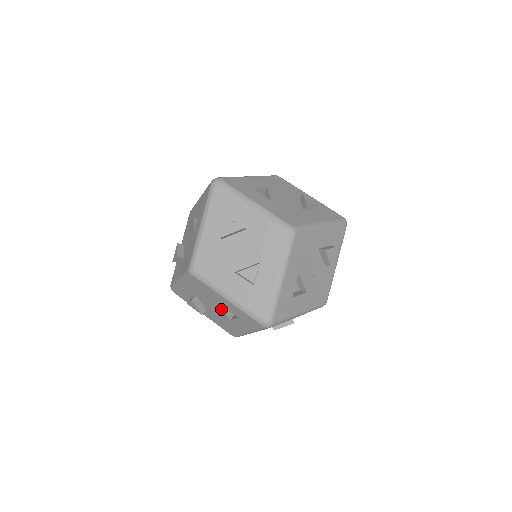
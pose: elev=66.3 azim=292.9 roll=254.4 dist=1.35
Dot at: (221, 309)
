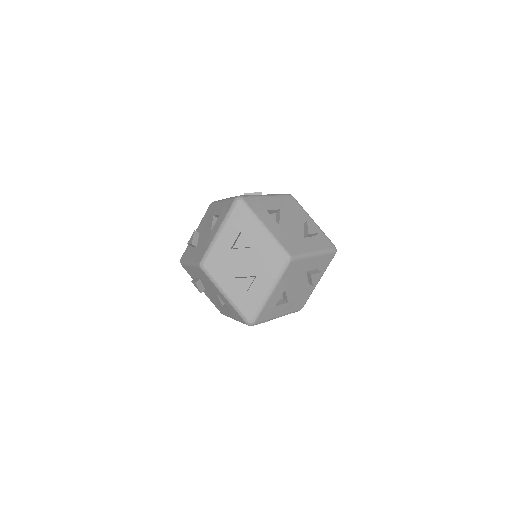
Dot at: occluded
